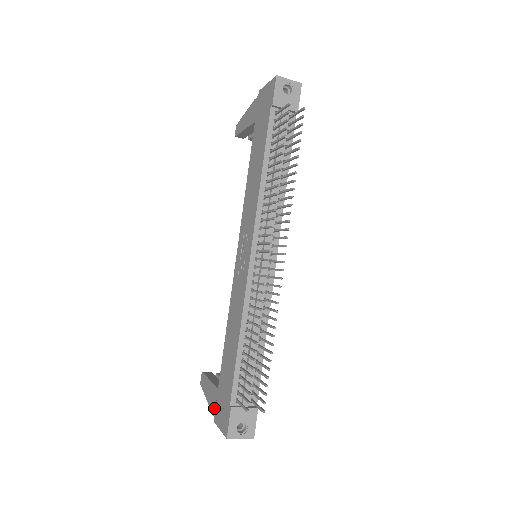
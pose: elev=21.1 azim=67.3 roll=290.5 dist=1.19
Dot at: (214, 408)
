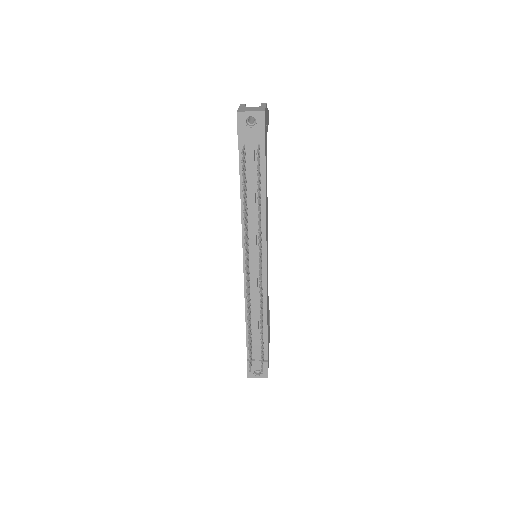
Dot at: occluded
